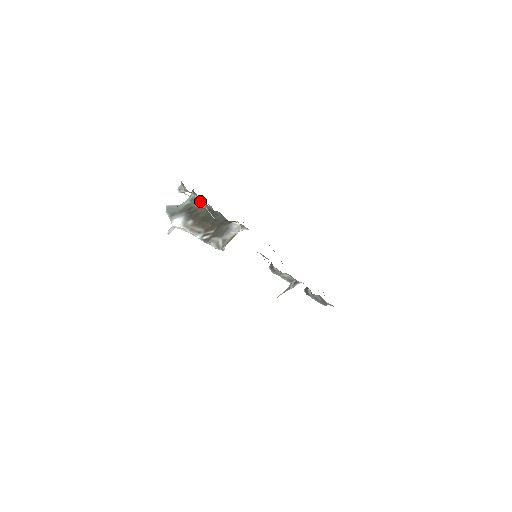
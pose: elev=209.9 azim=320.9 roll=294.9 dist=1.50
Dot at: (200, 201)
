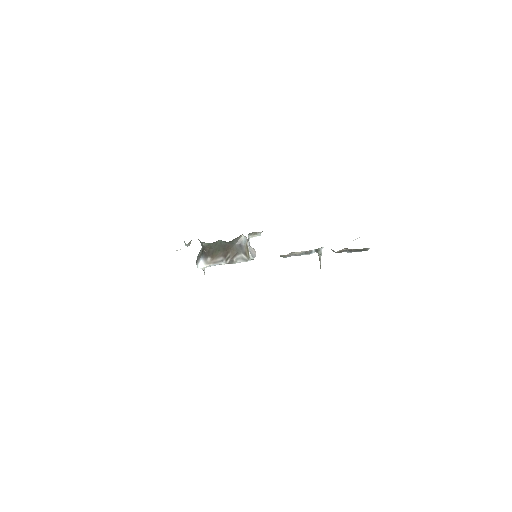
Dot at: (202, 243)
